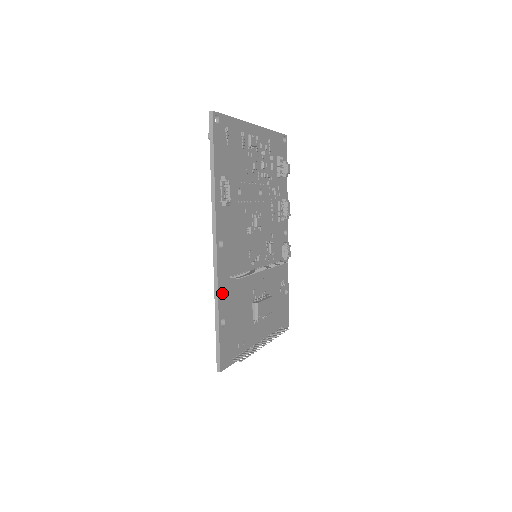
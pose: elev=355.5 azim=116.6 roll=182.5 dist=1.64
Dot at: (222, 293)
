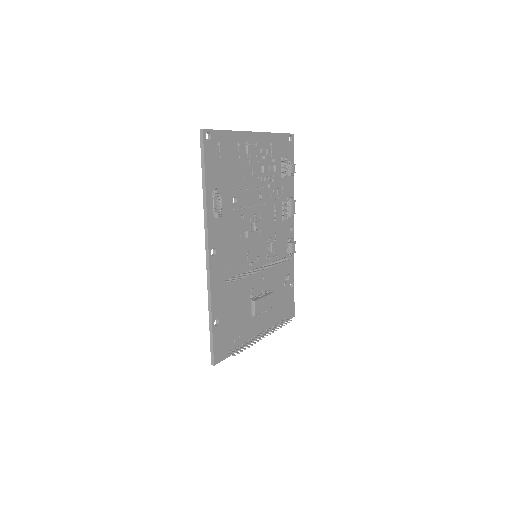
Dot at: (215, 296)
